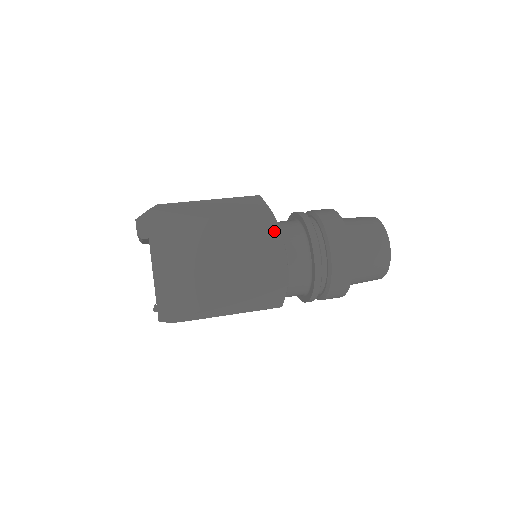
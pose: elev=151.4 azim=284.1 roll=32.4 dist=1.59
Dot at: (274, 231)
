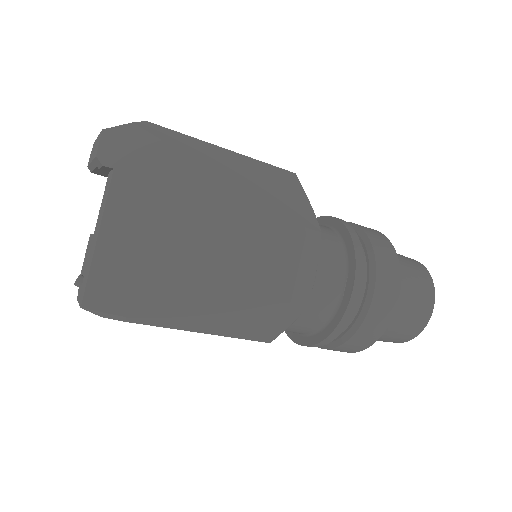
Dot at: (312, 235)
